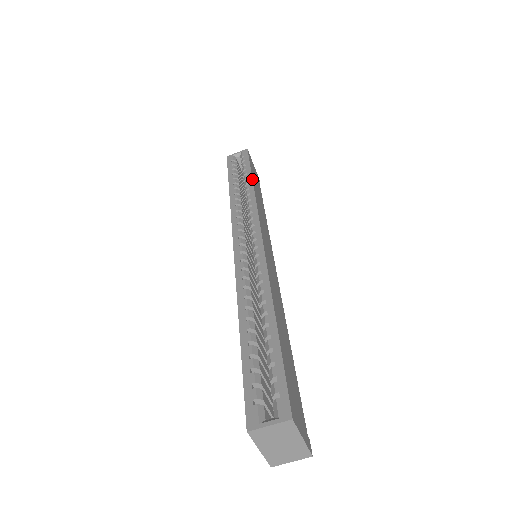
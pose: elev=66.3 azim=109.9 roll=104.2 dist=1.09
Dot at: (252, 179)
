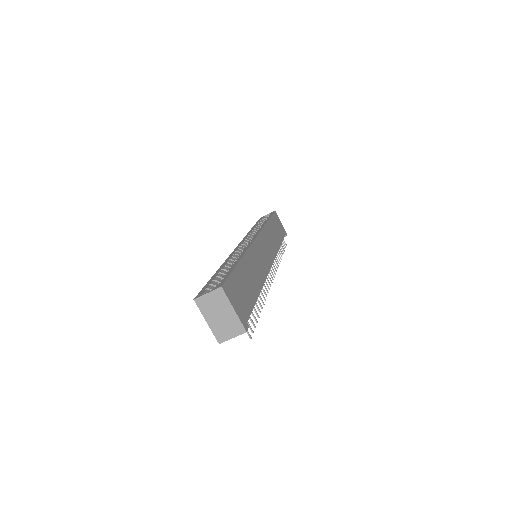
Dot at: (268, 220)
